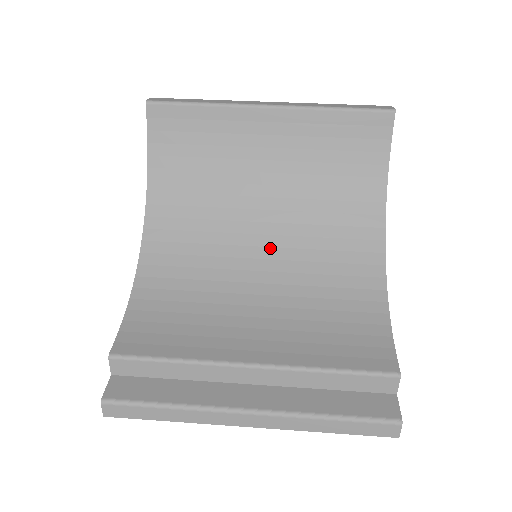
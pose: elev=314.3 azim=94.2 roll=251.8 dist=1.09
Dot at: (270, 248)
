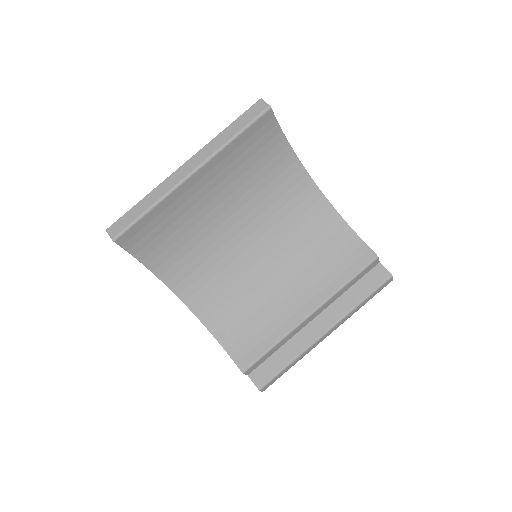
Dot at: (256, 242)
